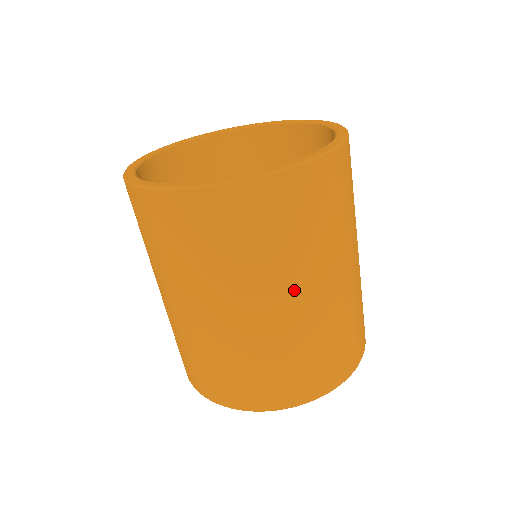
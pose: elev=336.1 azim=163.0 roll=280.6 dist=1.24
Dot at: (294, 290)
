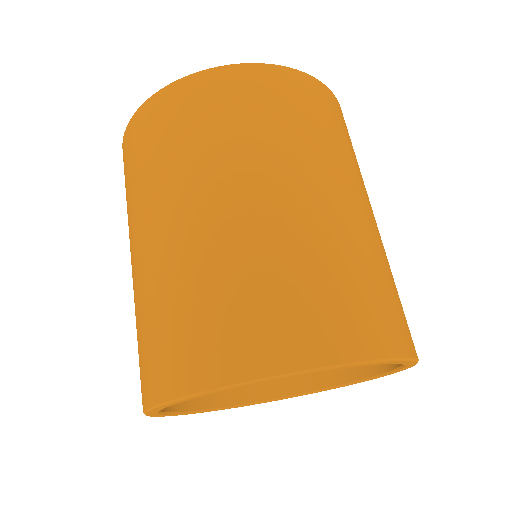
Dot at: (291, 177)
